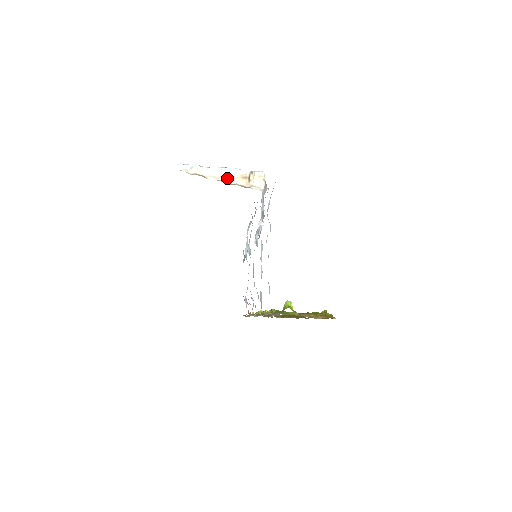
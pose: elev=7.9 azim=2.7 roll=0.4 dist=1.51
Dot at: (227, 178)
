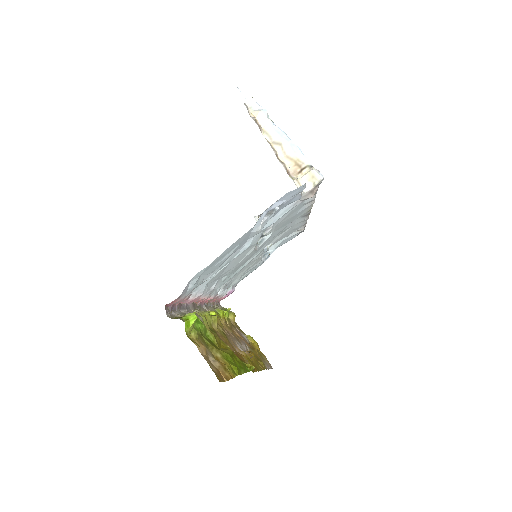
Dot at: (281, 150)
